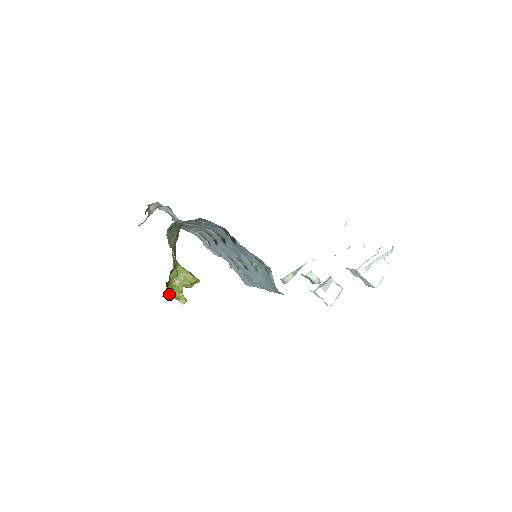
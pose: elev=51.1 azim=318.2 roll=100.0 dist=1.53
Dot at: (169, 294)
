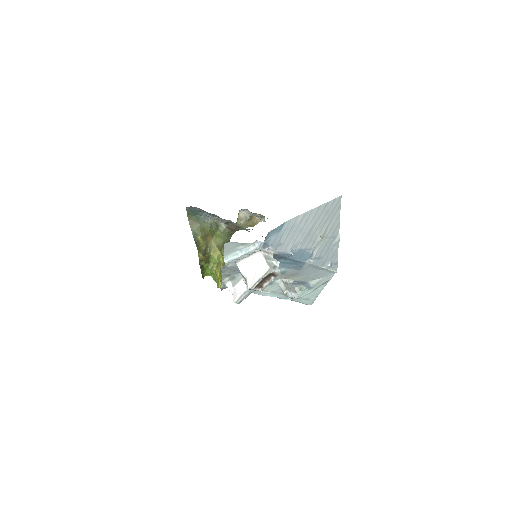
Dot at: (213, 277)
